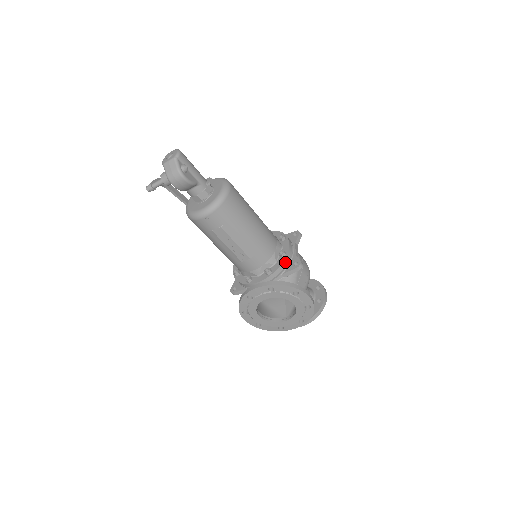
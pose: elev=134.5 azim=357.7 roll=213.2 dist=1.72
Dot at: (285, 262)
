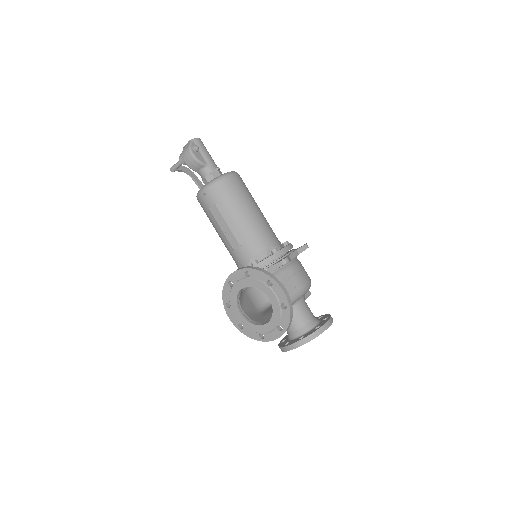
Dot at: (273, 257)
